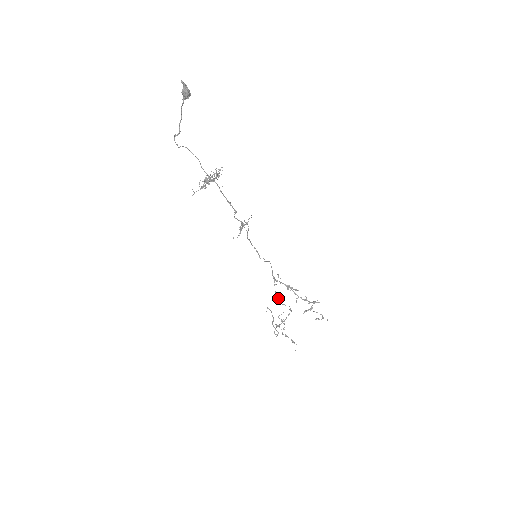
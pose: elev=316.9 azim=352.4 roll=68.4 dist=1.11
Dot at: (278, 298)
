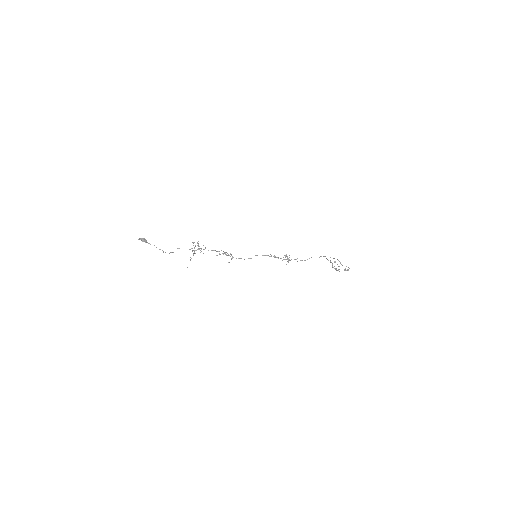
Dot at: occluded
